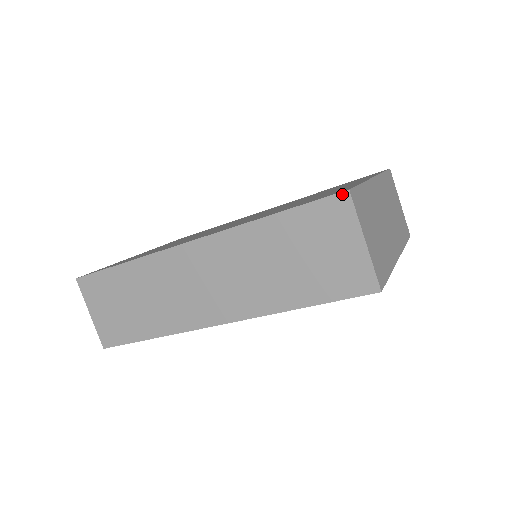
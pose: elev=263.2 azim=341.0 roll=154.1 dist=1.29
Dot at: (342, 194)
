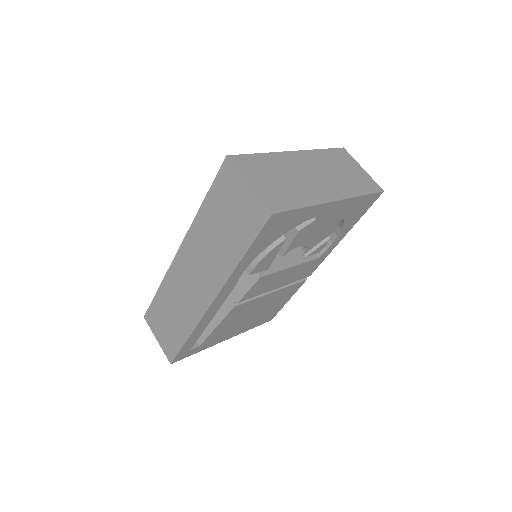
Dot at: (225, 161)
